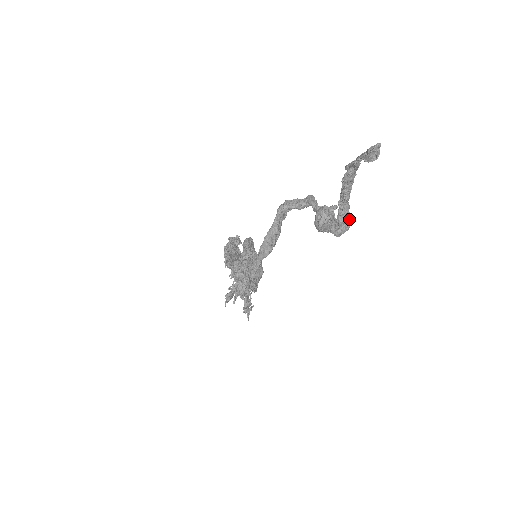
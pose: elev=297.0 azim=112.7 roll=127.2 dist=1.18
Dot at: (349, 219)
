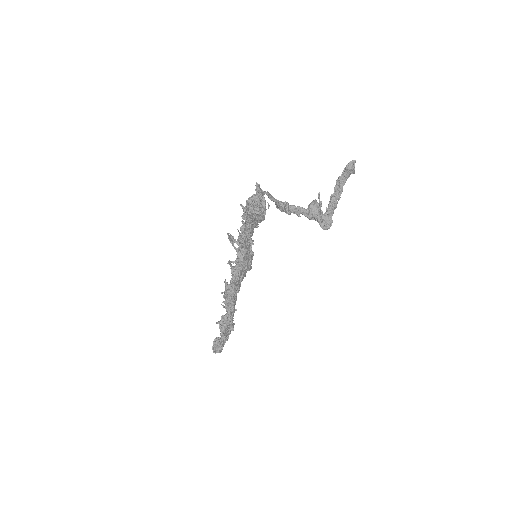
Dot at: (331, 218)
